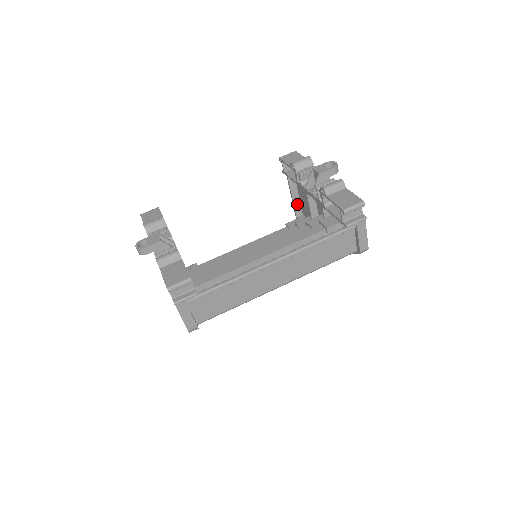
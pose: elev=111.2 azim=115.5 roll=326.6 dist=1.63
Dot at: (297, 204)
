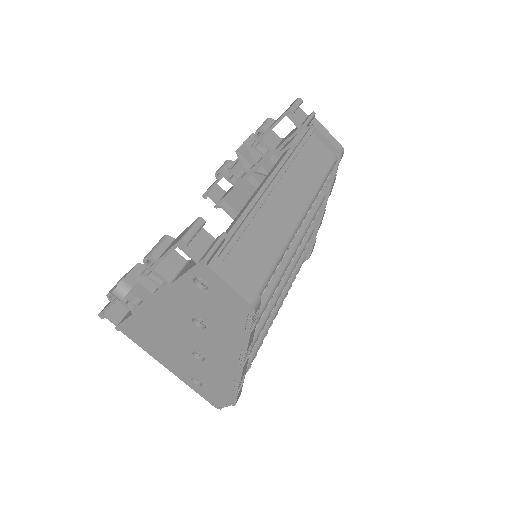
Dot at: occluded
